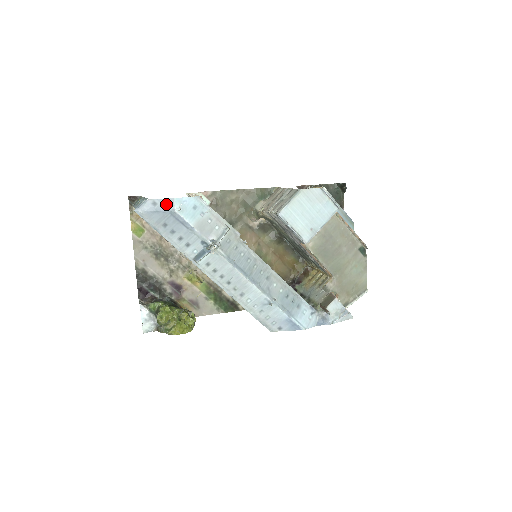
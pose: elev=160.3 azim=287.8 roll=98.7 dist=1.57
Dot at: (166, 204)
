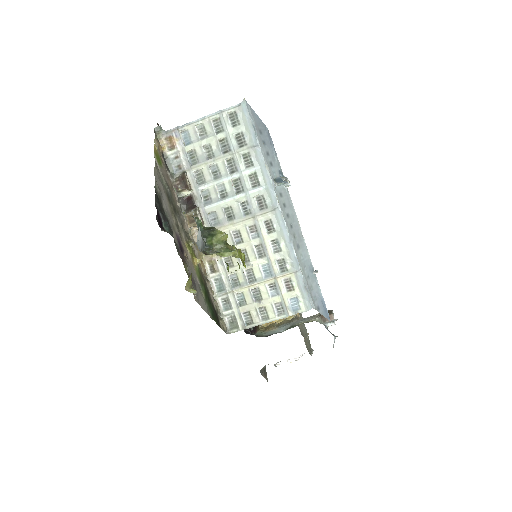
Dot at: occluded
